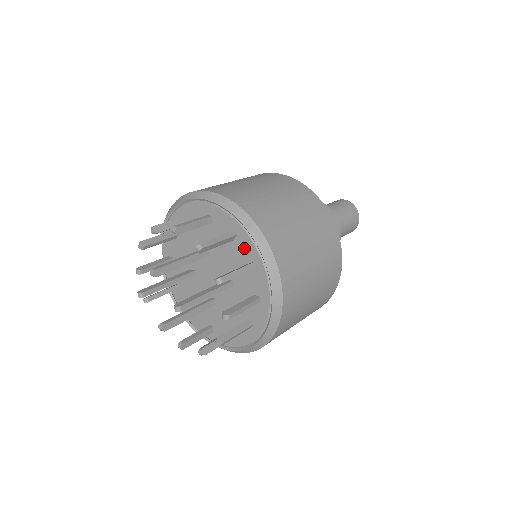
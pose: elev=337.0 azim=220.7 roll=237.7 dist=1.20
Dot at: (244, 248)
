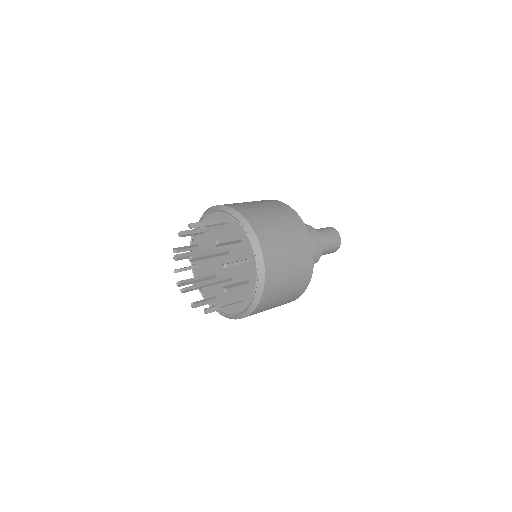
Dot at: (250, 272)
